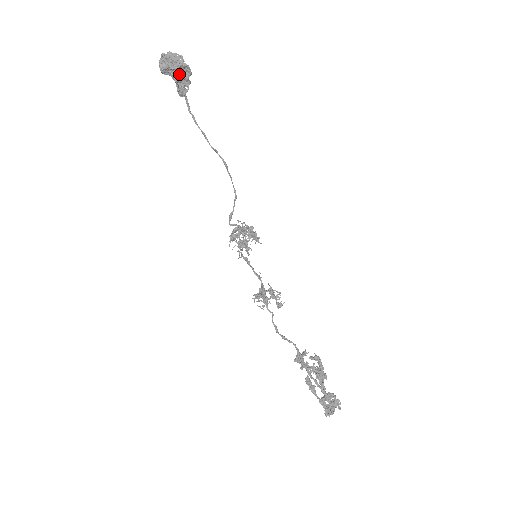
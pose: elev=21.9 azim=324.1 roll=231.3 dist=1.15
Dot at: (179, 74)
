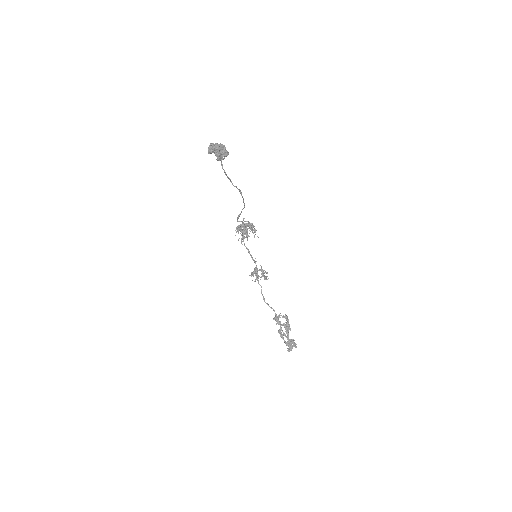
Dot at: (221, 155)
